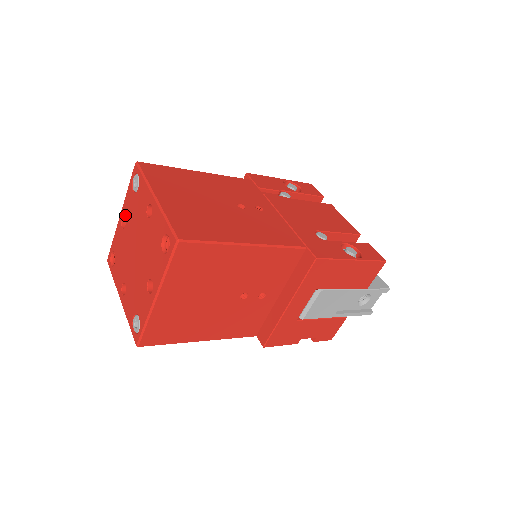
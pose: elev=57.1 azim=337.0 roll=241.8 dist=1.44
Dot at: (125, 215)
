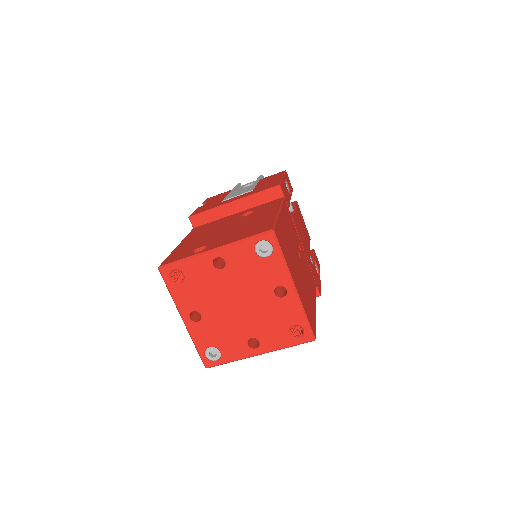
Dot at: (227, 260)
